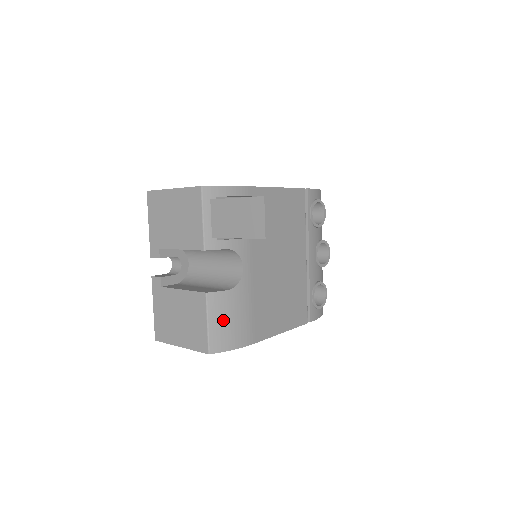
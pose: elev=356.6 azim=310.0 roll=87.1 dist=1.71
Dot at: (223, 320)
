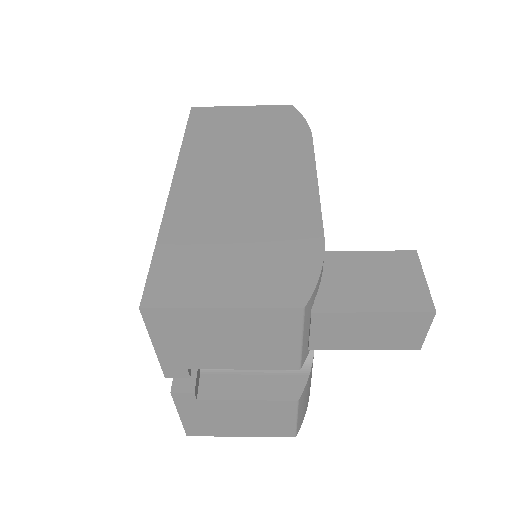
Dot at: (305, 400)
